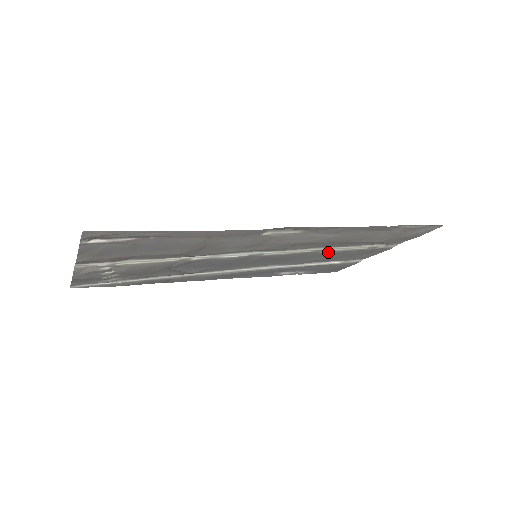
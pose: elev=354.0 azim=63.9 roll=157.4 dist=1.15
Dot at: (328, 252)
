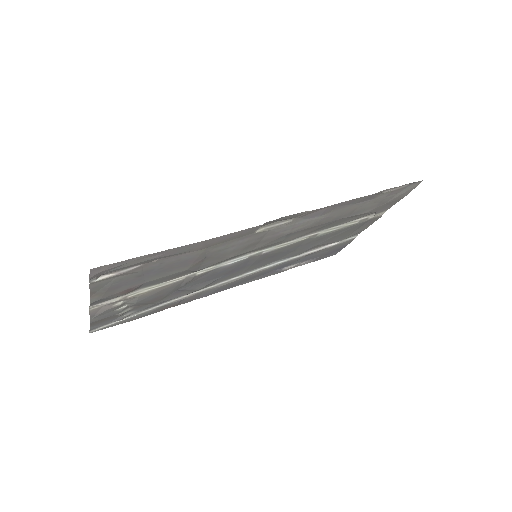
Dot at: (323, 235)
